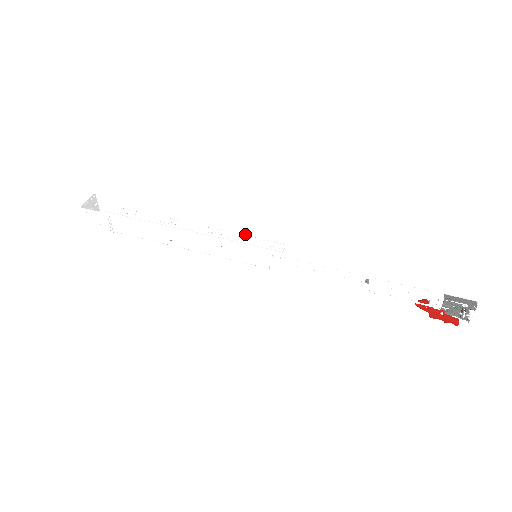
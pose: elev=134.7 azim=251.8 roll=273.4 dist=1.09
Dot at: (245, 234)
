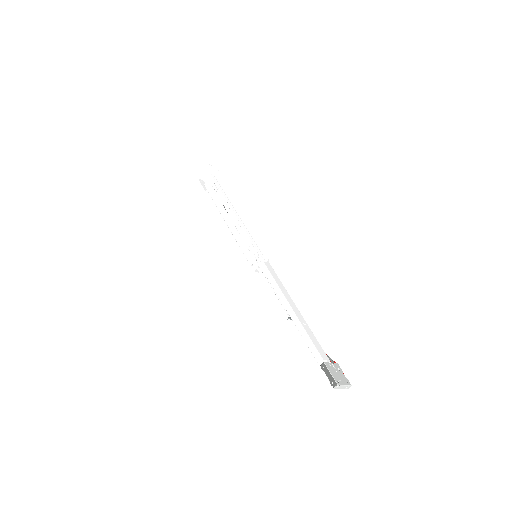
Dot at: (250, 238)
